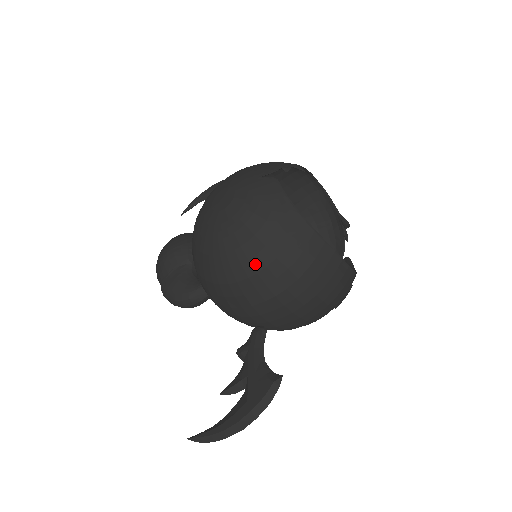
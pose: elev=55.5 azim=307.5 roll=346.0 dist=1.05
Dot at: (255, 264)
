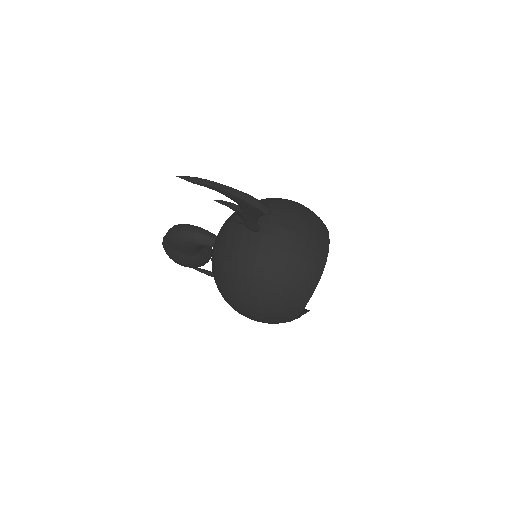
Dot at: (296, 207)
